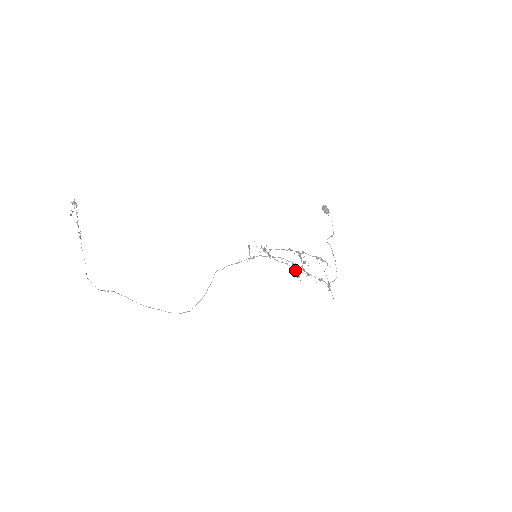
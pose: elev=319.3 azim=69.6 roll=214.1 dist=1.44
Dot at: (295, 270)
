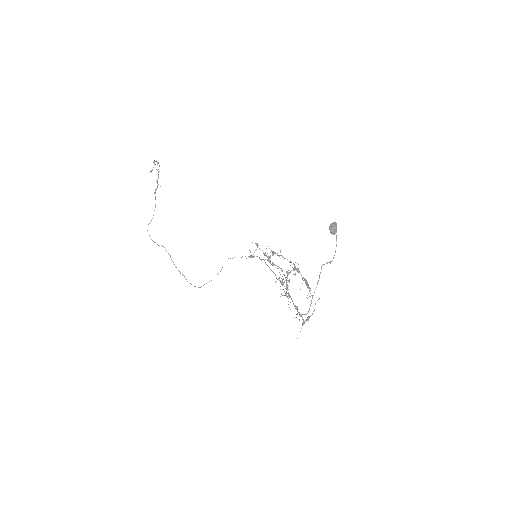
Dot at: occluded
